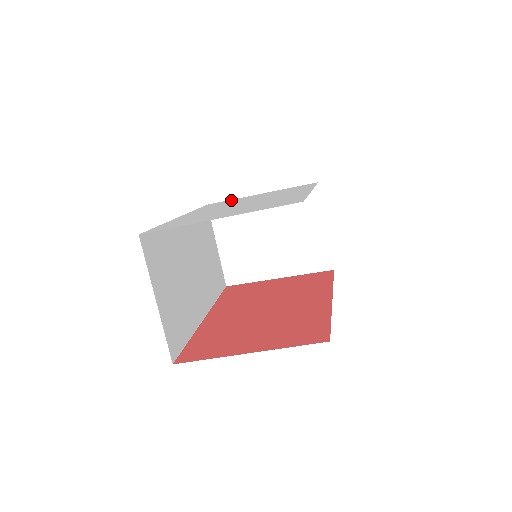
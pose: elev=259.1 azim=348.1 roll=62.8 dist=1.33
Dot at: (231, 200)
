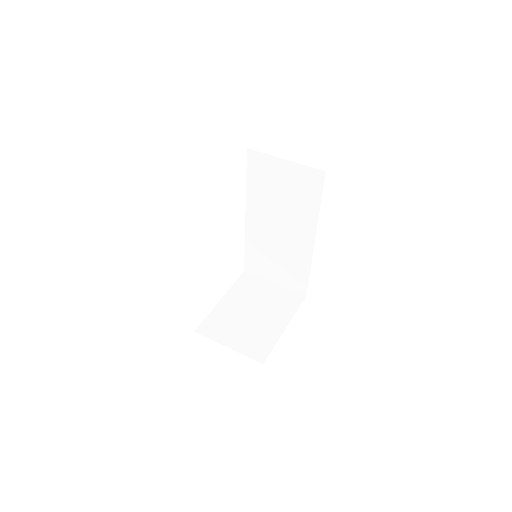
Dot at: occluded
